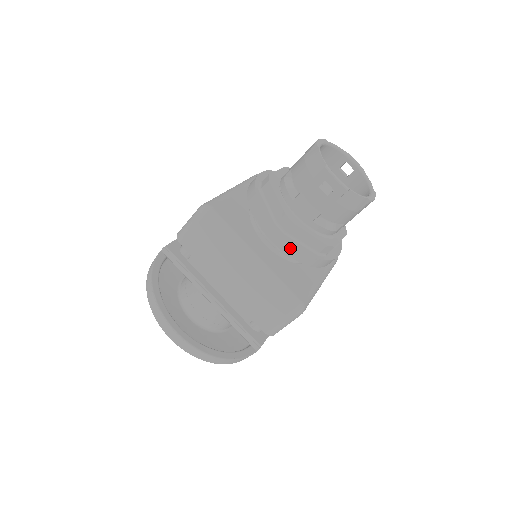
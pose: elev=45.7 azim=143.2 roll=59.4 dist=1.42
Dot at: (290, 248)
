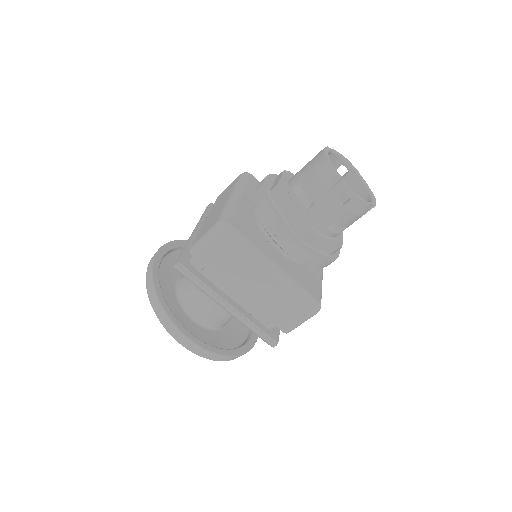
Dot at: (308, 256)
